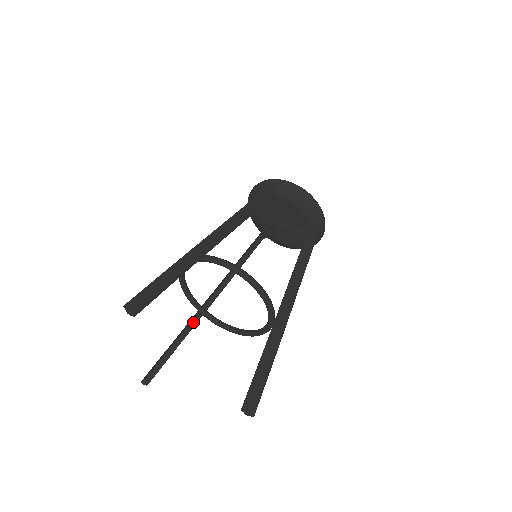
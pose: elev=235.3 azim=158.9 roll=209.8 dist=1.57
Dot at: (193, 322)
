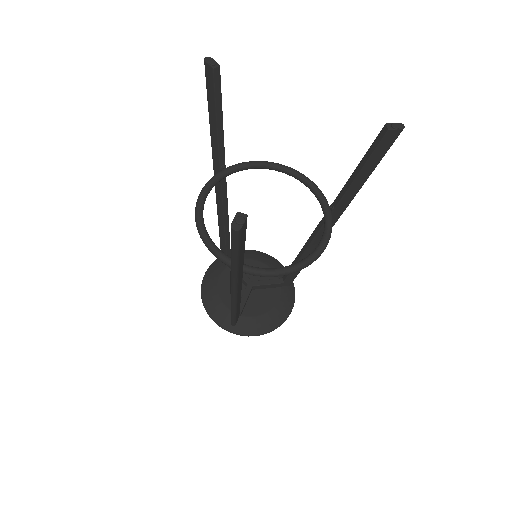
Dot at: occluded
